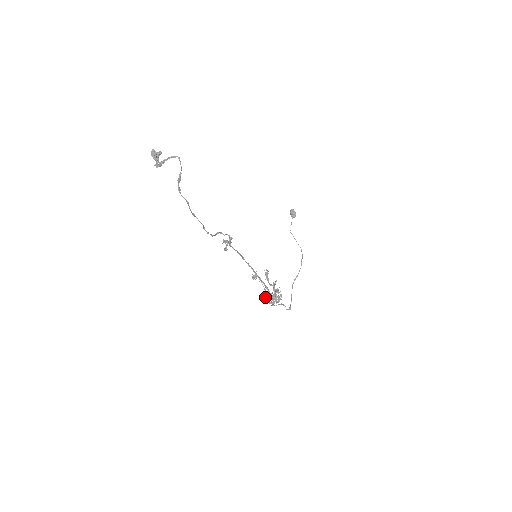
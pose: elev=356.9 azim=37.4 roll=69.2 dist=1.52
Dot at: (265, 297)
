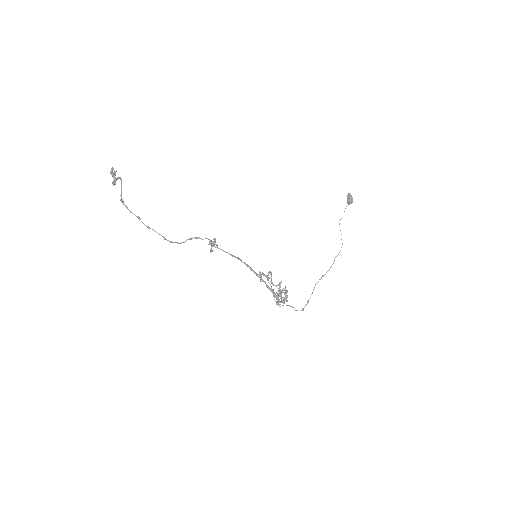
Dot at: occluded
